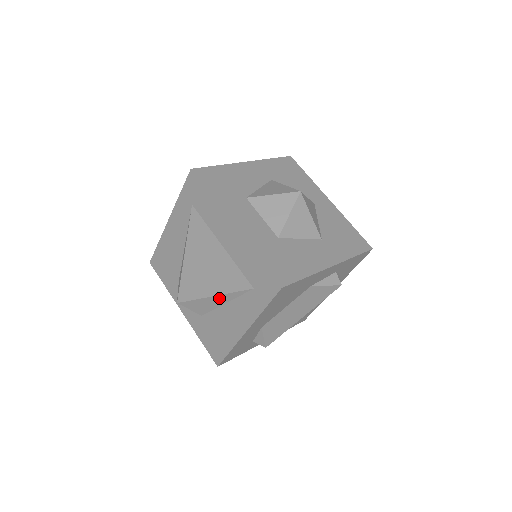
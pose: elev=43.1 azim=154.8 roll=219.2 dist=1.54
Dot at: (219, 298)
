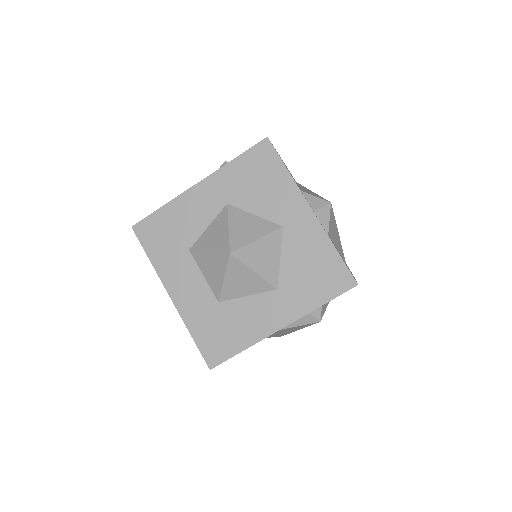
Dot at: occluded
